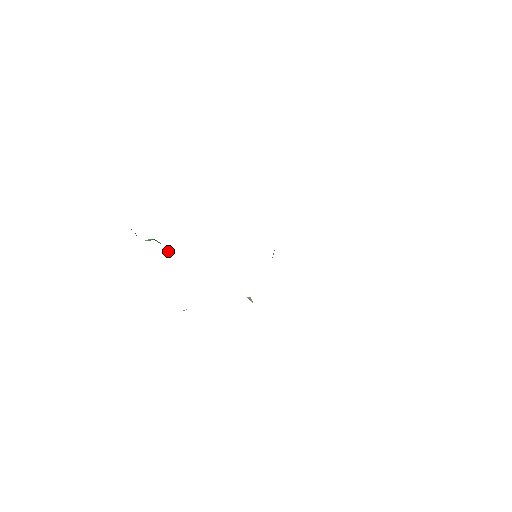
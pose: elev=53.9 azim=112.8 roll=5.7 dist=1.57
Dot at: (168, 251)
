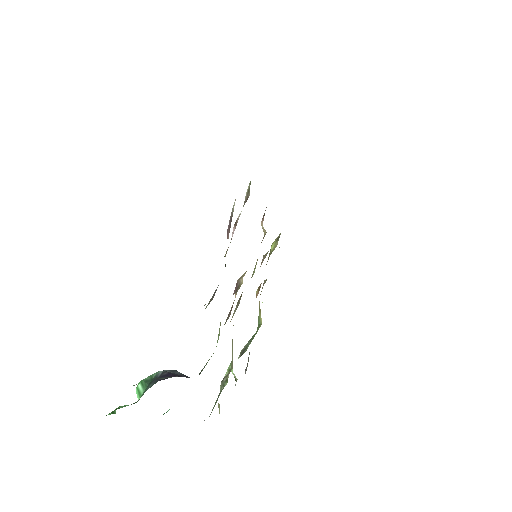
Dot at: (178, 372)
